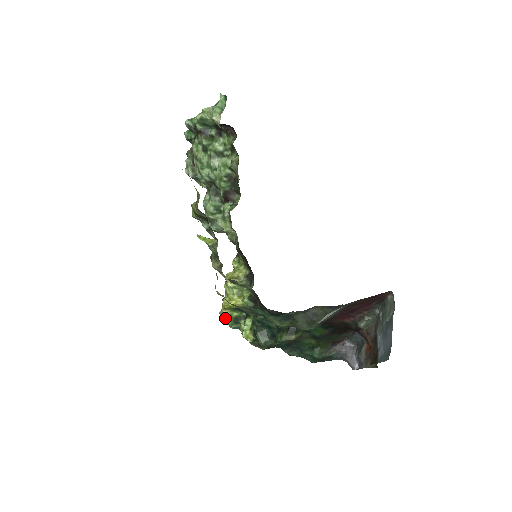
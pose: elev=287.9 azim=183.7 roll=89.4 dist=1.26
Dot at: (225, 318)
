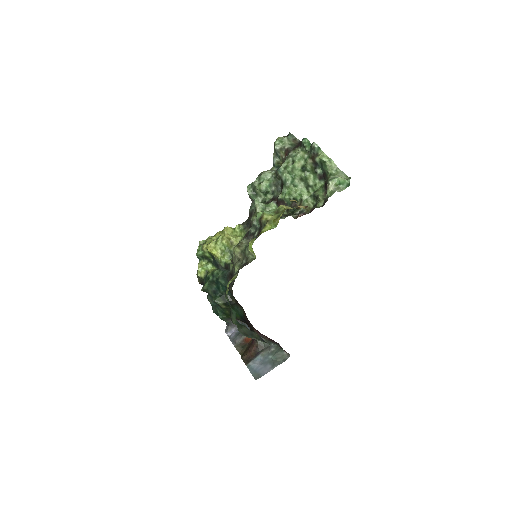
Dot at: (200, 248)
